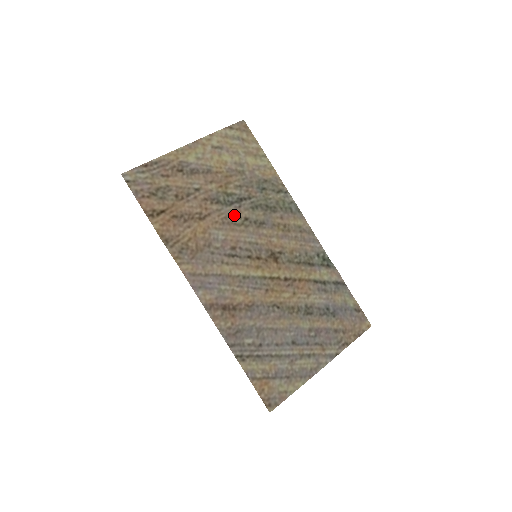
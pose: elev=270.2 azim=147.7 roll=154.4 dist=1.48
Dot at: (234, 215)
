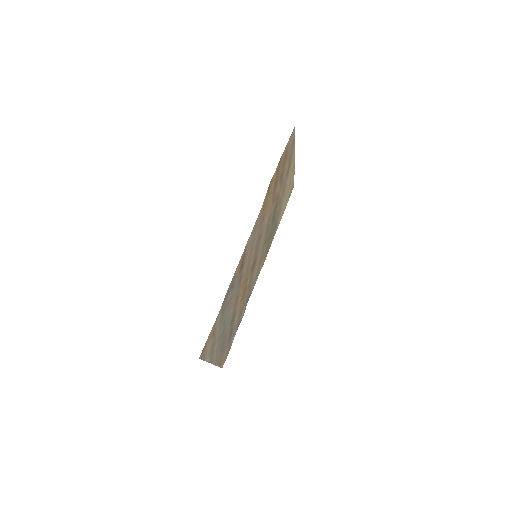
Dot at: (270, 222)
